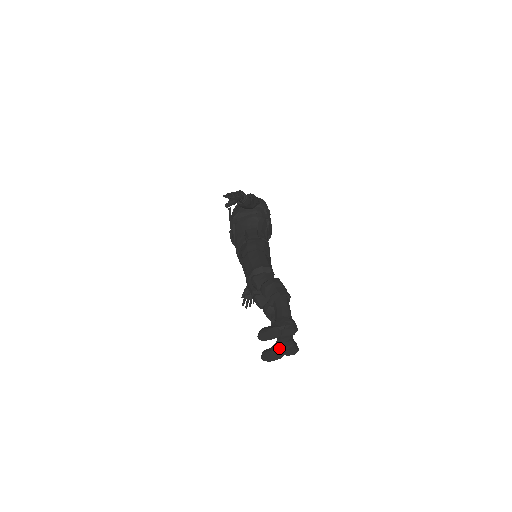
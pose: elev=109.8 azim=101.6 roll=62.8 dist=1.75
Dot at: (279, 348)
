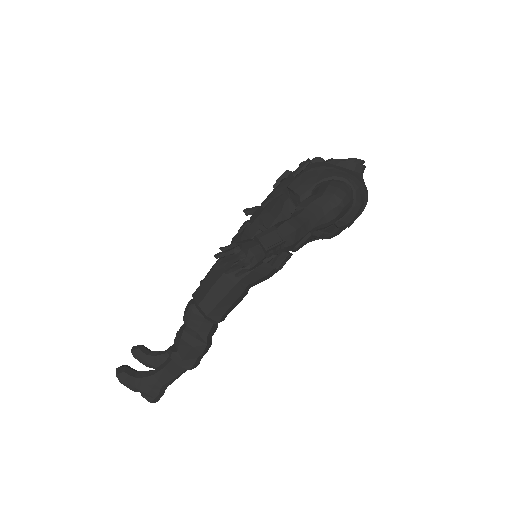
Dot at: (151, 365)
